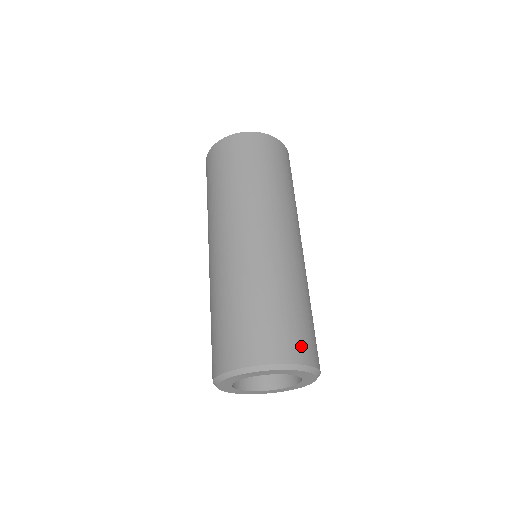
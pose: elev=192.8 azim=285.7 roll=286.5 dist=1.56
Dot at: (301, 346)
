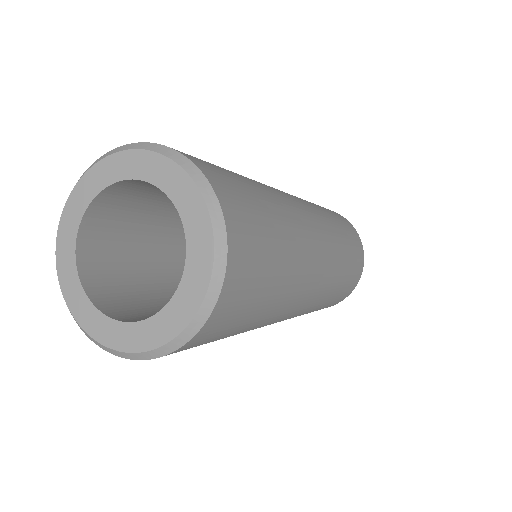
Dot at: occluded
